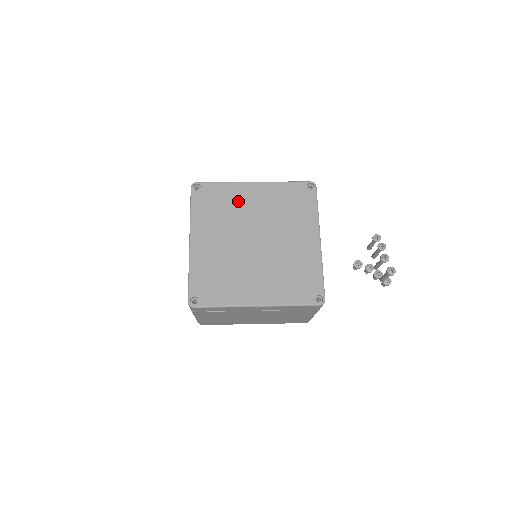
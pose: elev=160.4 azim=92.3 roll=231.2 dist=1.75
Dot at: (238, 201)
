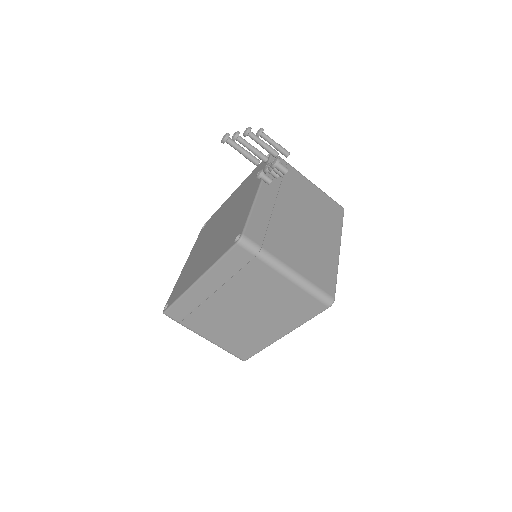
Dot at: (220, 213)
